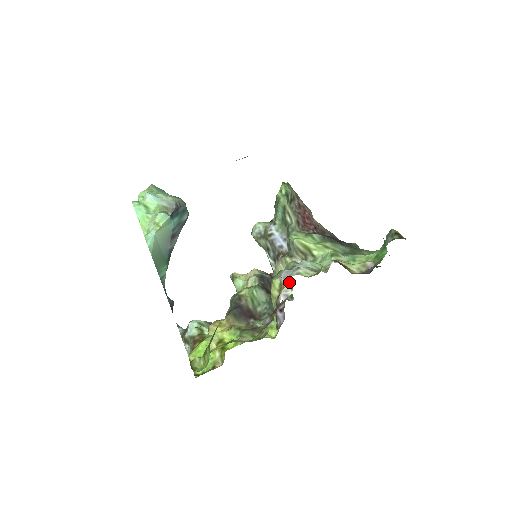
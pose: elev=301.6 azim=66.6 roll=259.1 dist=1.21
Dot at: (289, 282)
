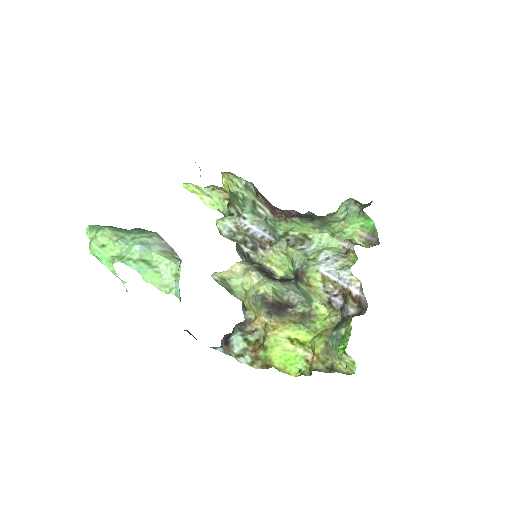
Dot at: (353, 277)
